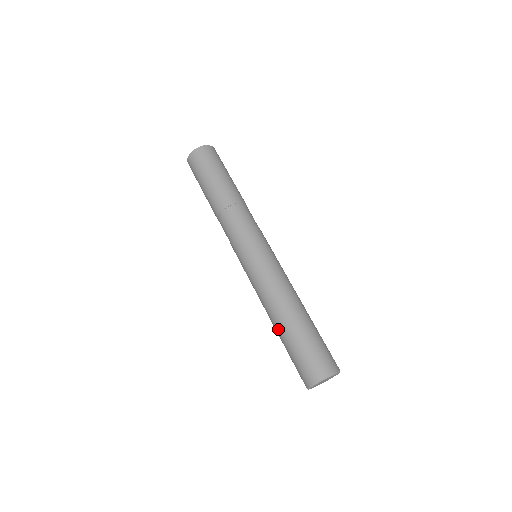
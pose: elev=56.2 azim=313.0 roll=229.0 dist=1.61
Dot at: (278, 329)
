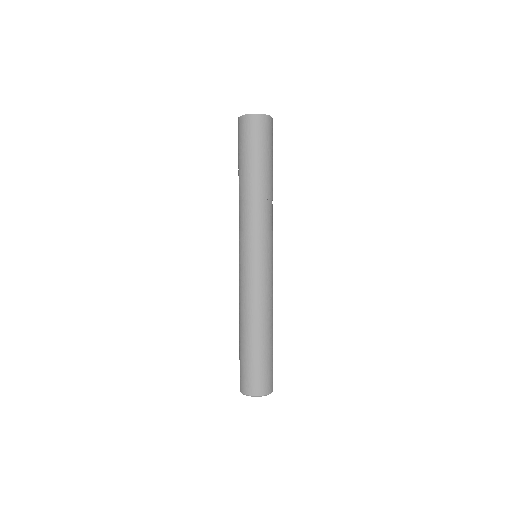
Dot at: (246, 336)
